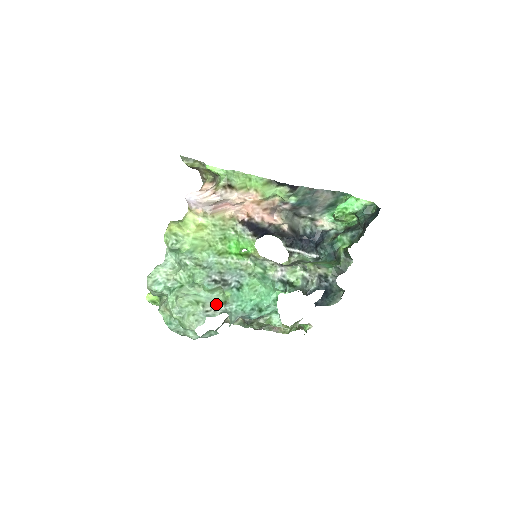
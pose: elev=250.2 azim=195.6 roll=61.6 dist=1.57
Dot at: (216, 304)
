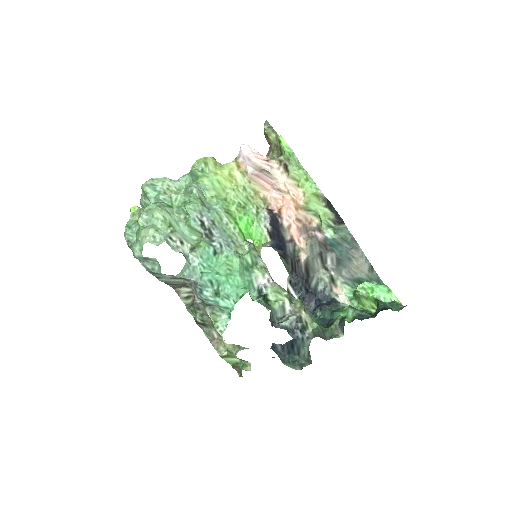
Dot at: (184, 243)
